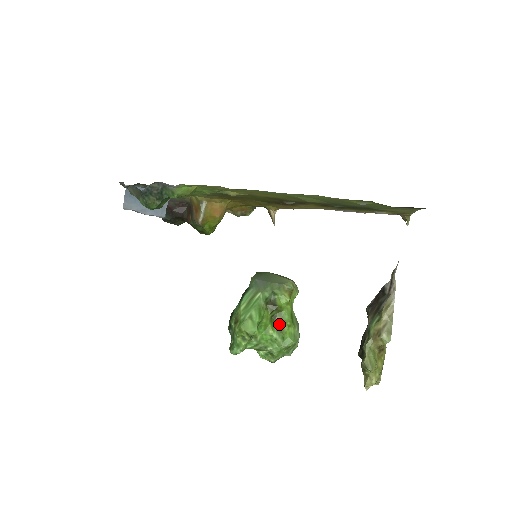
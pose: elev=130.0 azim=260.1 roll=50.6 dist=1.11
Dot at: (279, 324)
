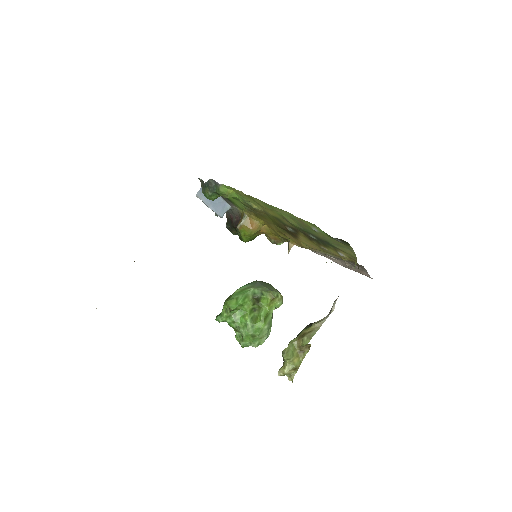
Dot at: (256, 316)
